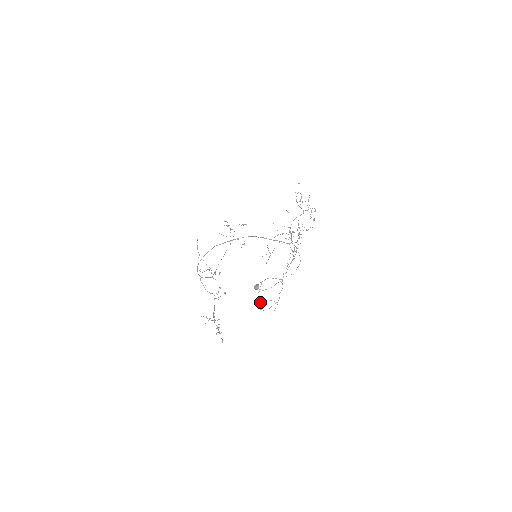
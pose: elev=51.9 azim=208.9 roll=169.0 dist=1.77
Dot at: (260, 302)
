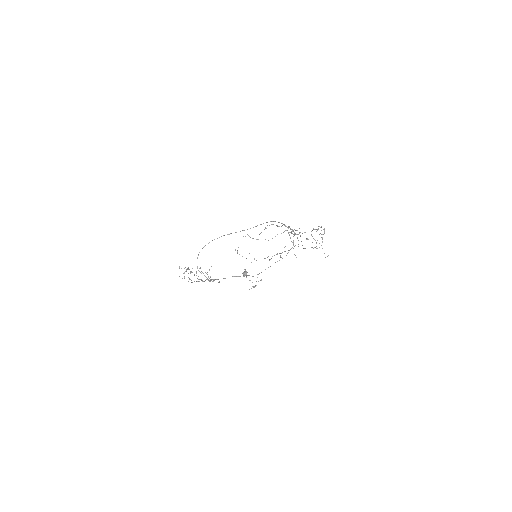
Dot at: (238, 247)
